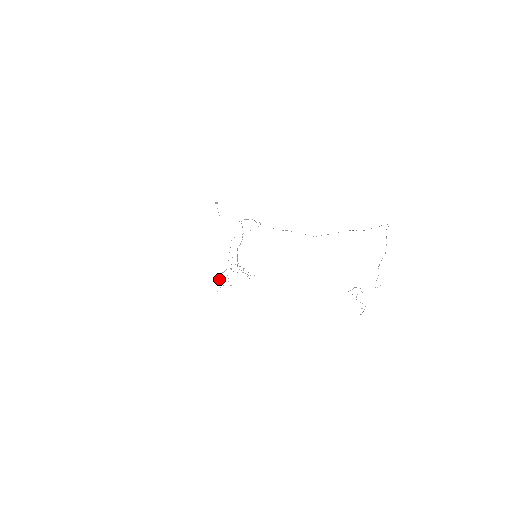
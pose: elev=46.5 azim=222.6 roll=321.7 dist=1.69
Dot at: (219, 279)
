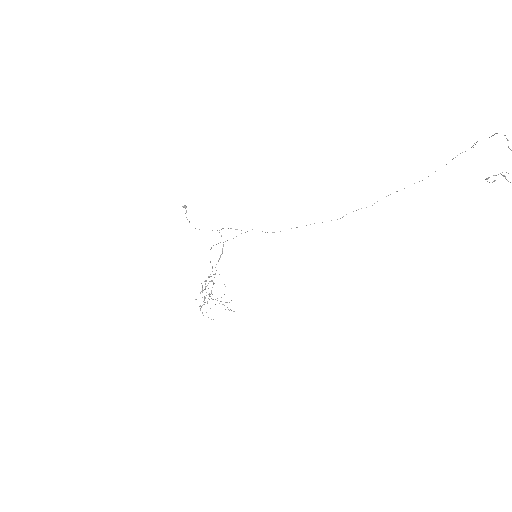
Dot at: occluded
